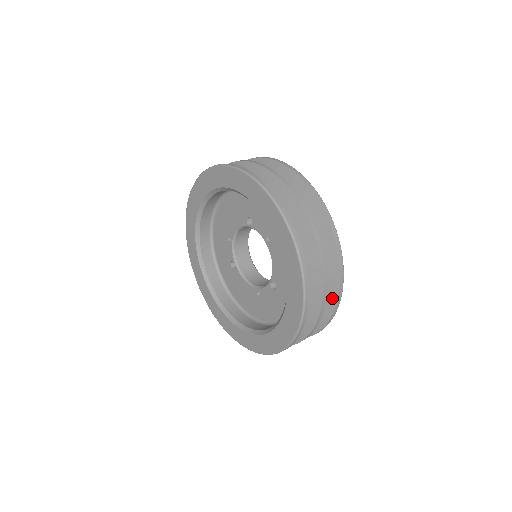
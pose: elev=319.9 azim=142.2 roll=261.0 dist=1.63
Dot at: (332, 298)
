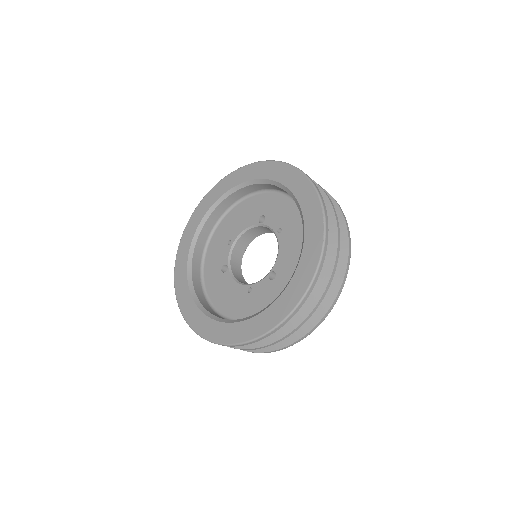
Dot at: (333, 290)
